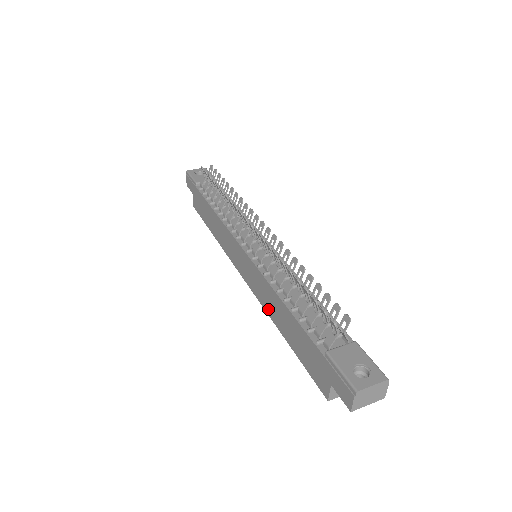
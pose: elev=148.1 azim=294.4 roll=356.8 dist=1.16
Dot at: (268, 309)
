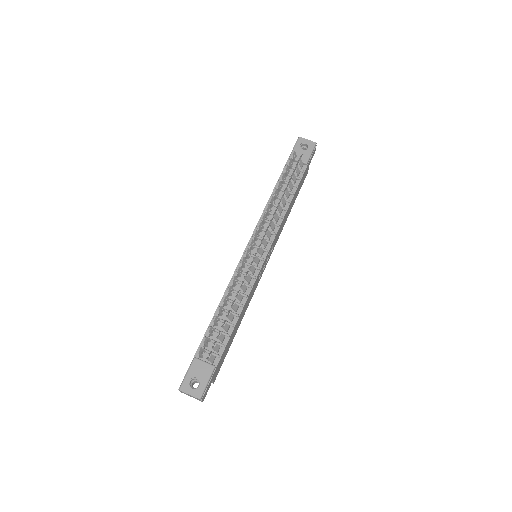
Dot at: occluded
